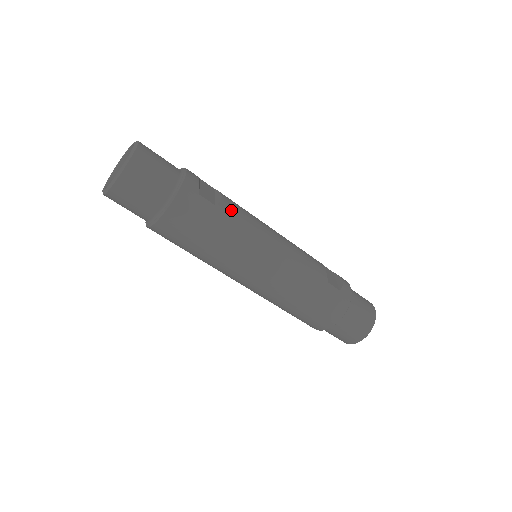
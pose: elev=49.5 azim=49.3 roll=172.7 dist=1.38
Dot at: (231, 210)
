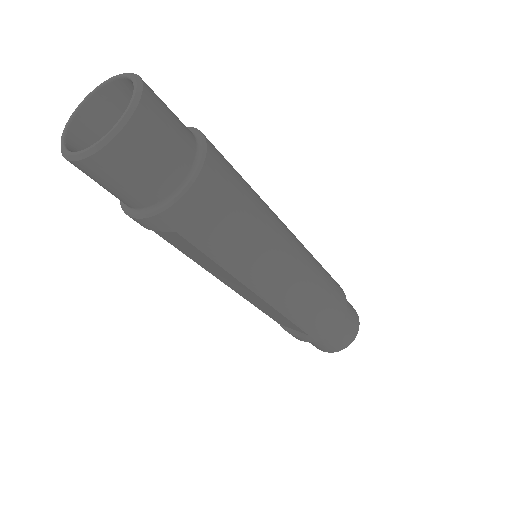
Dot at: occluded
